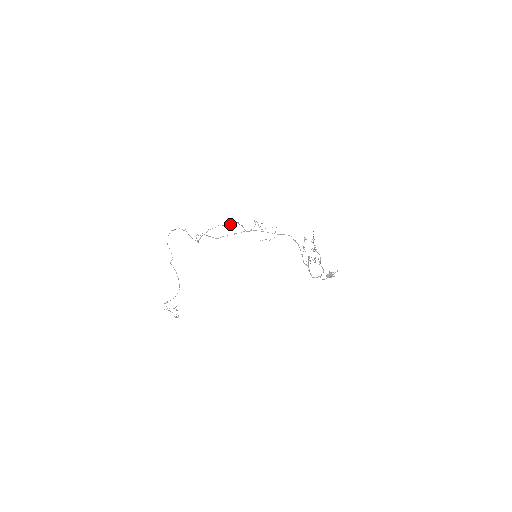
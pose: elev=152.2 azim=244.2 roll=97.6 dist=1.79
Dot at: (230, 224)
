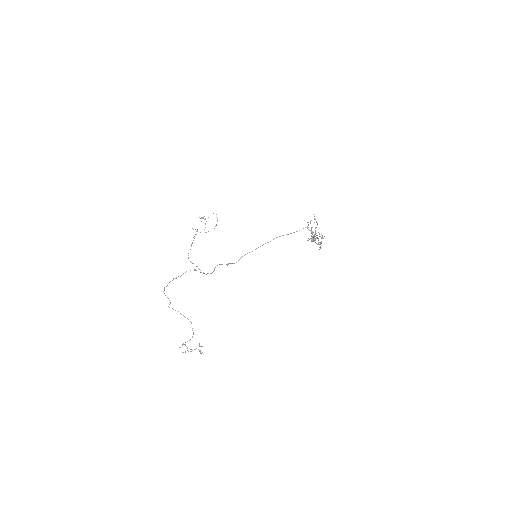
Dot at: occluded
